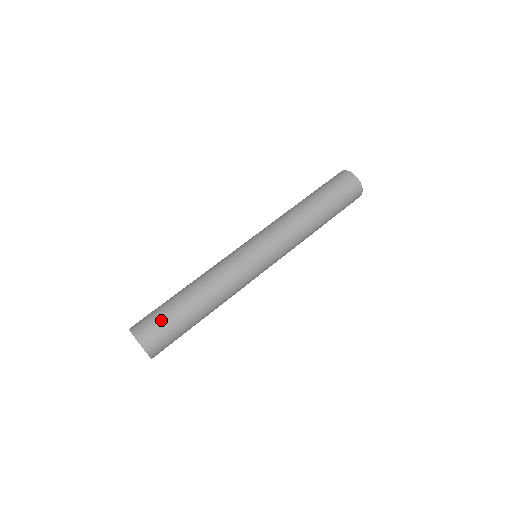
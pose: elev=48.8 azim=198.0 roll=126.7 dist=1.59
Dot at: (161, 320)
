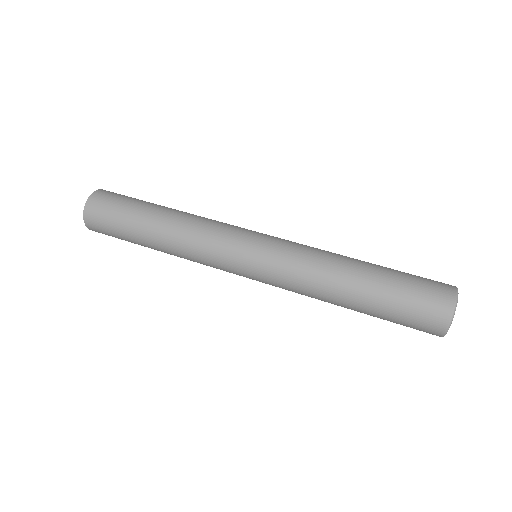
Dot at: (115, 210)
